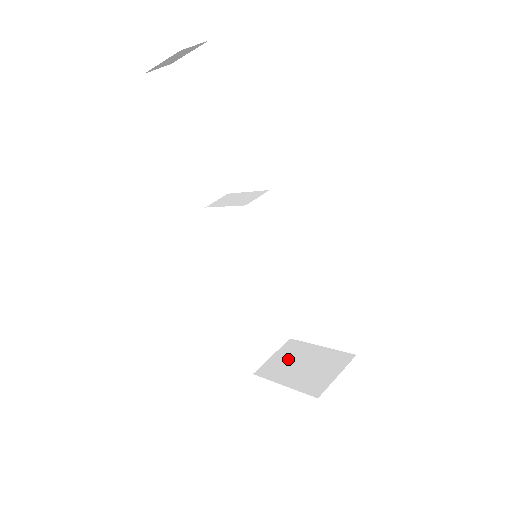
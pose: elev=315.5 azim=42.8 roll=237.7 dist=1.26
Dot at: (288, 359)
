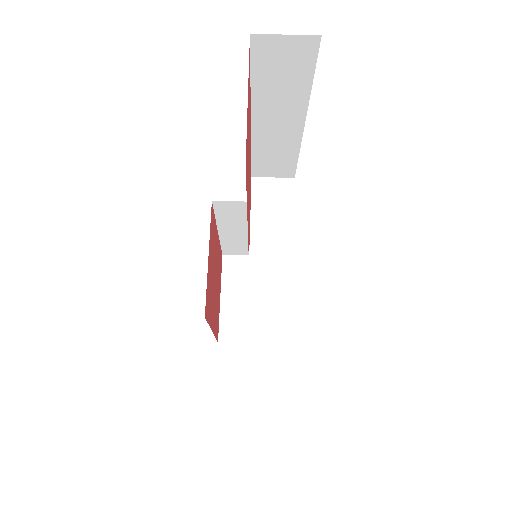
Dot at: (252, 277)
